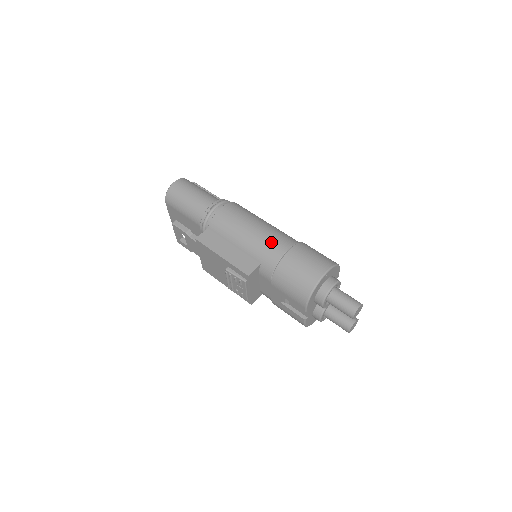
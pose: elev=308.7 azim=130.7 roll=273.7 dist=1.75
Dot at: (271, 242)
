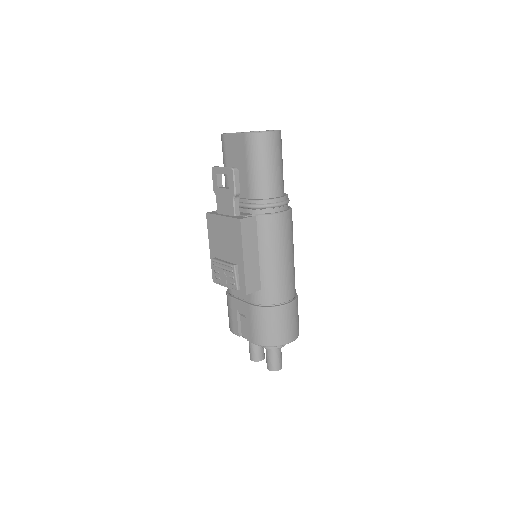
Dot at: (285, 284)
